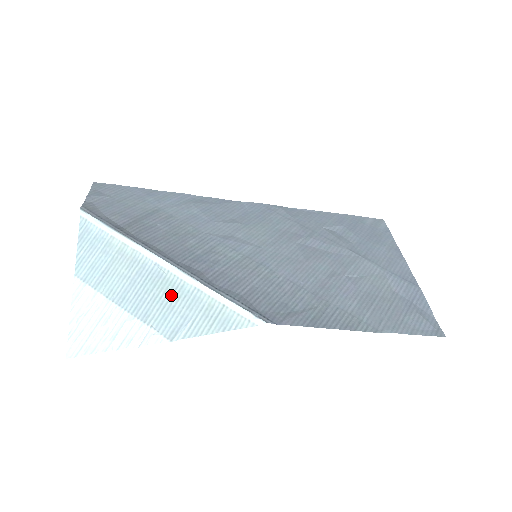
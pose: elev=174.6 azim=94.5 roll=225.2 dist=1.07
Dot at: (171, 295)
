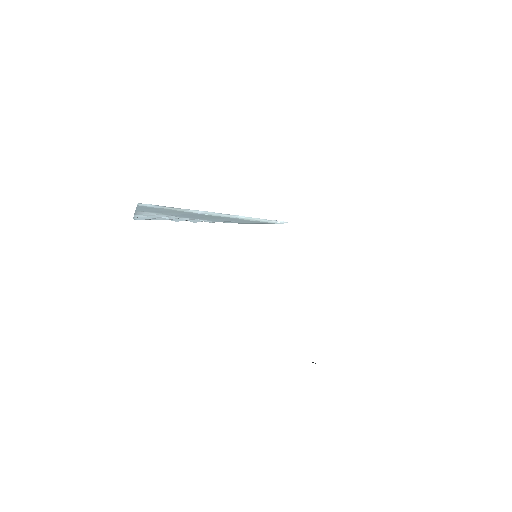
Dot at: (216, 217)
